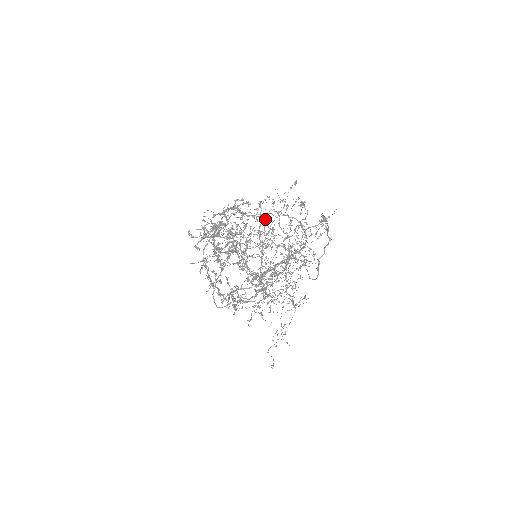
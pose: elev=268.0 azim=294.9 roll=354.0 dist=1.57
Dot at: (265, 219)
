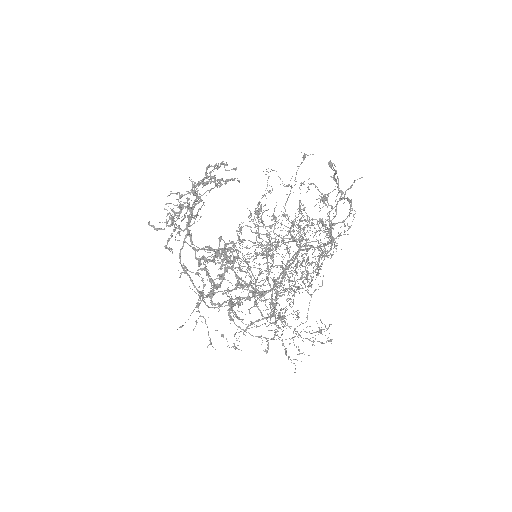
Dot at: (275, 238)
